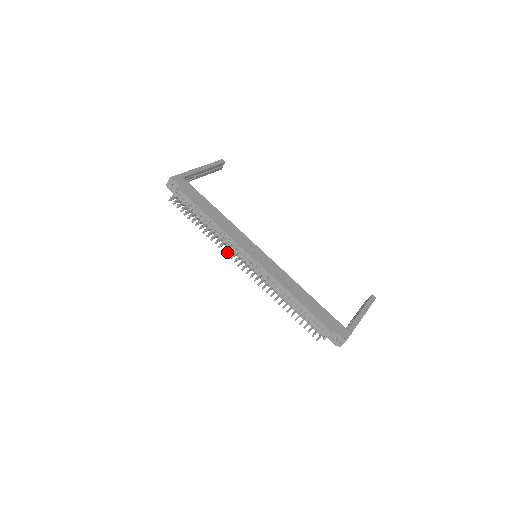
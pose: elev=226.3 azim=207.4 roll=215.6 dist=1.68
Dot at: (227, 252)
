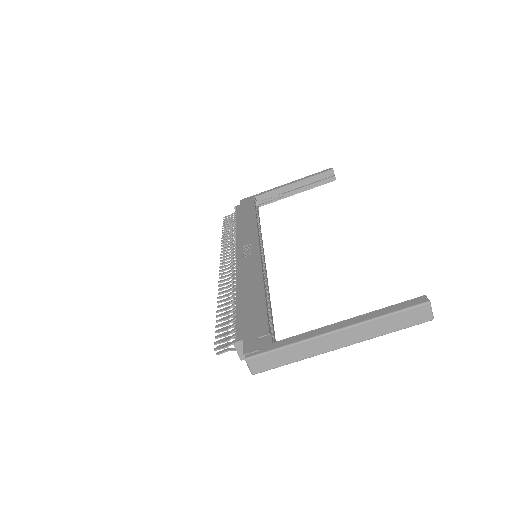
Dot at: (220, 255)
